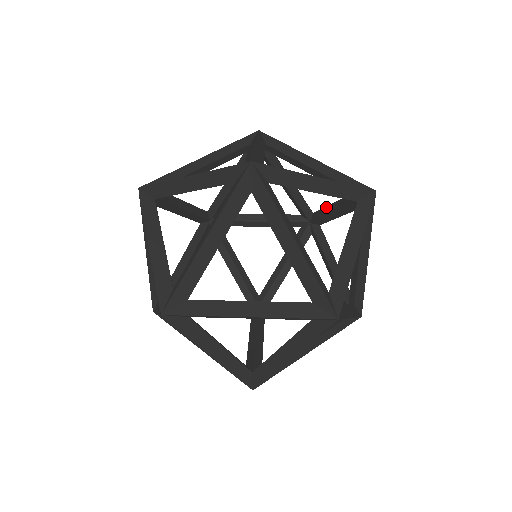
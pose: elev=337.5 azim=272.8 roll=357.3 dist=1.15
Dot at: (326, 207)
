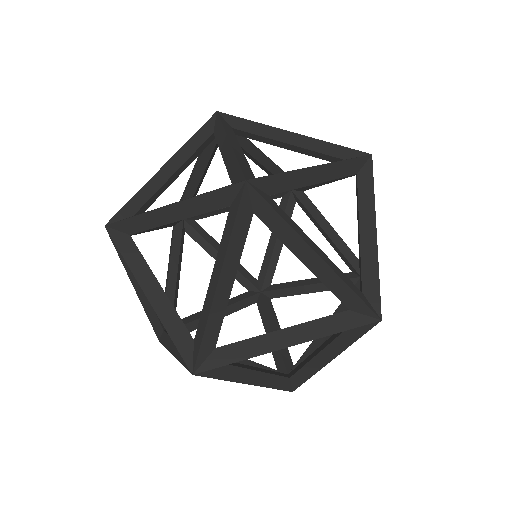
Dot at: occluded
